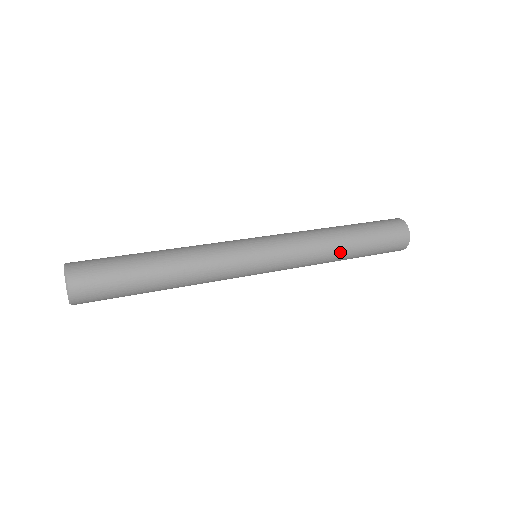
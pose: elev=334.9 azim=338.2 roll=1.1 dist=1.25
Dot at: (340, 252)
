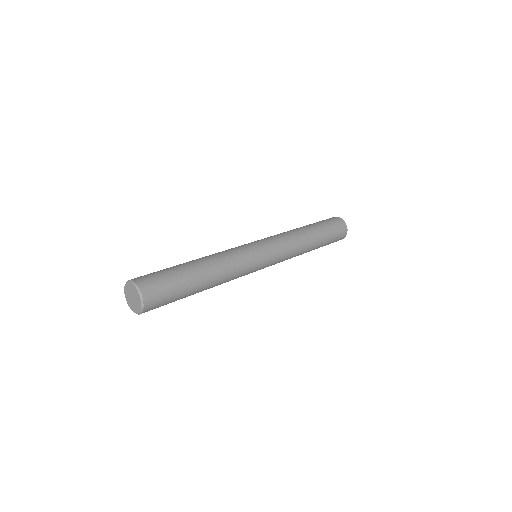
Dot at: (309, 239)
